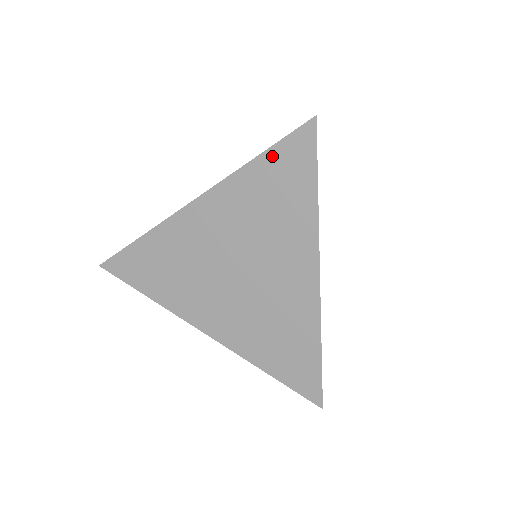
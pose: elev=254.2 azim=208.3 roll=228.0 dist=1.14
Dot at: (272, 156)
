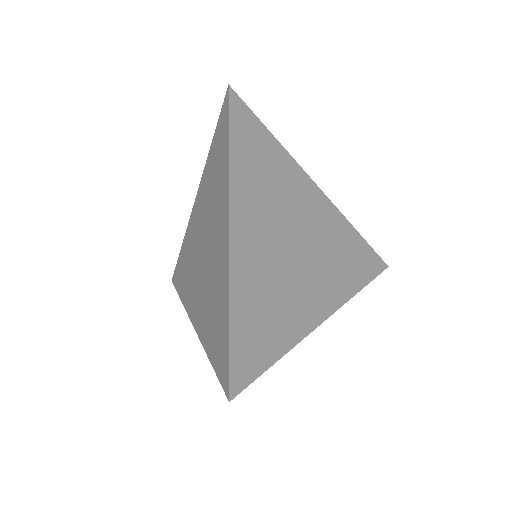
Dot at: (216, 136)
